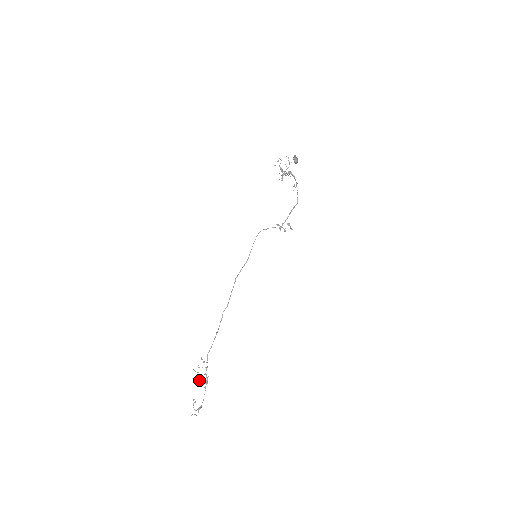
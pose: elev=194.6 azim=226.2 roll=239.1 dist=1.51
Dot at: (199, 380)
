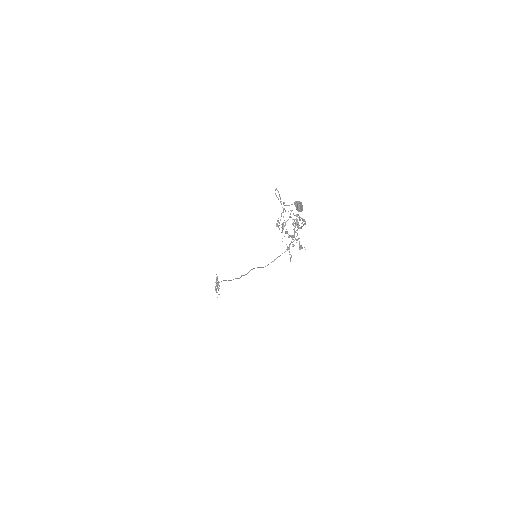
Dot at: occluded
